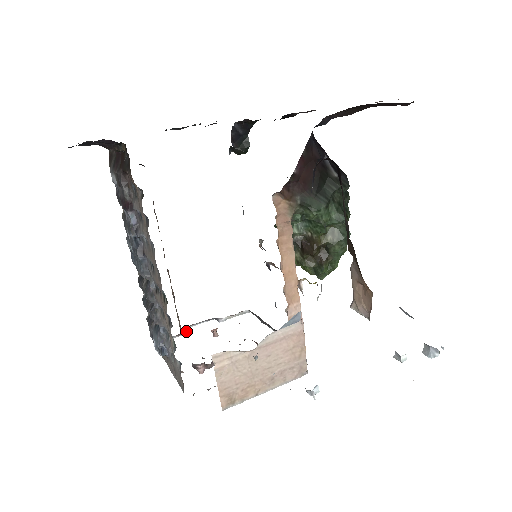
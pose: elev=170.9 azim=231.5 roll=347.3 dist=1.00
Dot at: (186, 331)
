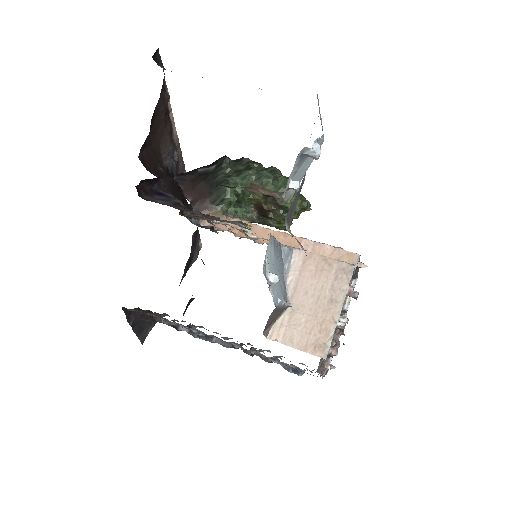
Dot at: (334, 343)
